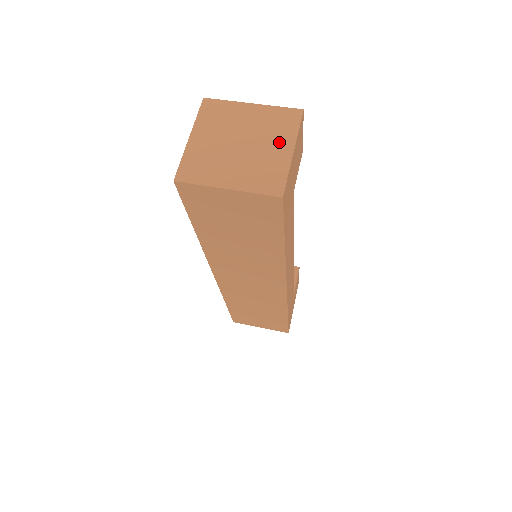
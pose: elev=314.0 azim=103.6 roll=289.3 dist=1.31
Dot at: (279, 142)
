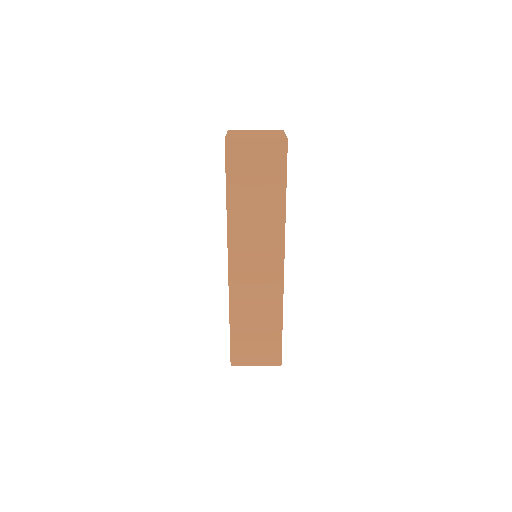
Dot at: (276, 133)
